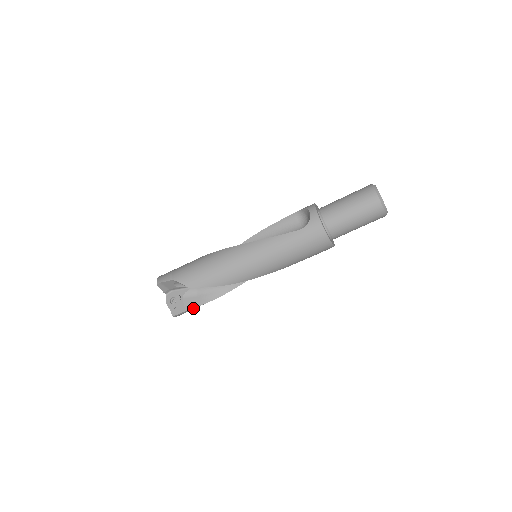
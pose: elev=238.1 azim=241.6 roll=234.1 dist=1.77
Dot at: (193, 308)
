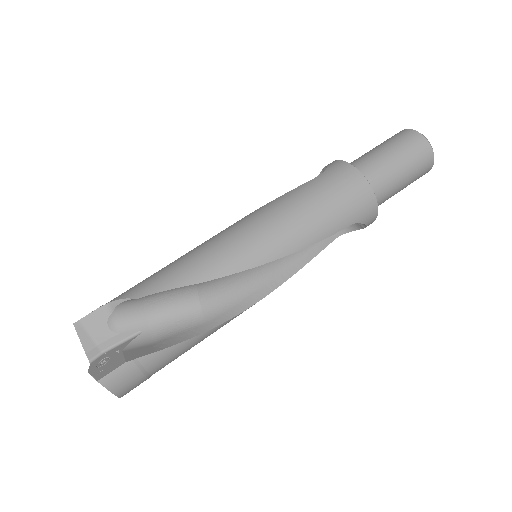
Dot at: (143, 358)
